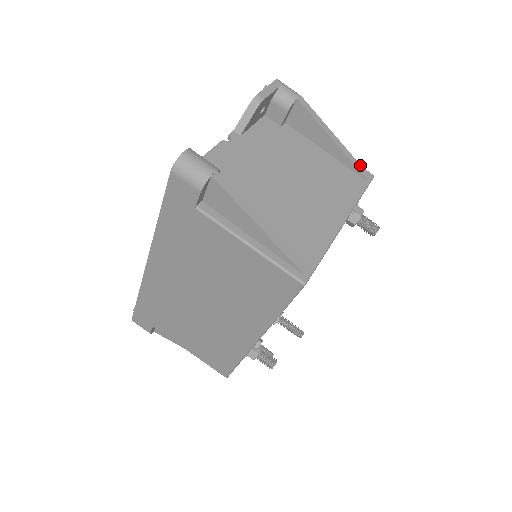
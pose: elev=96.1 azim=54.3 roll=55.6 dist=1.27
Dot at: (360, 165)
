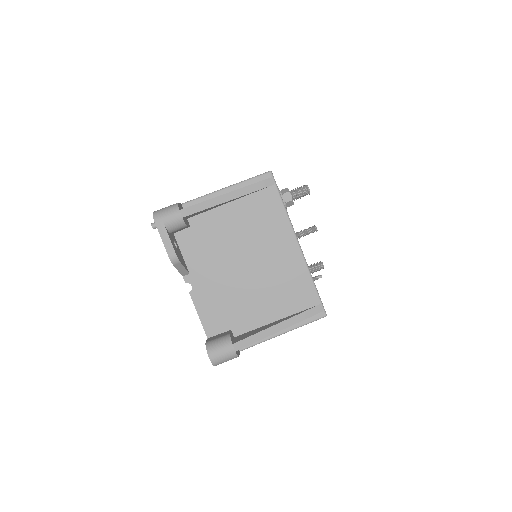
Dot at: (258, 183)
